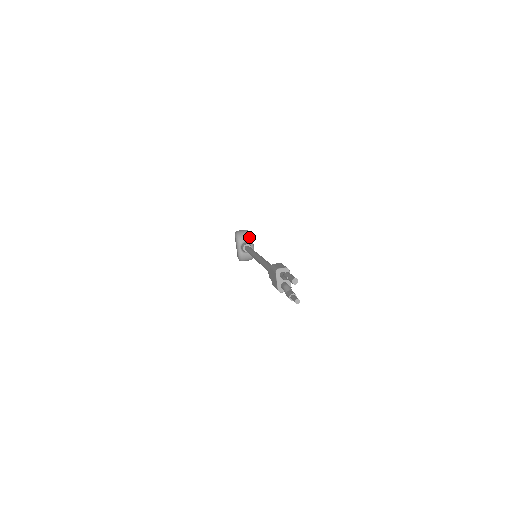
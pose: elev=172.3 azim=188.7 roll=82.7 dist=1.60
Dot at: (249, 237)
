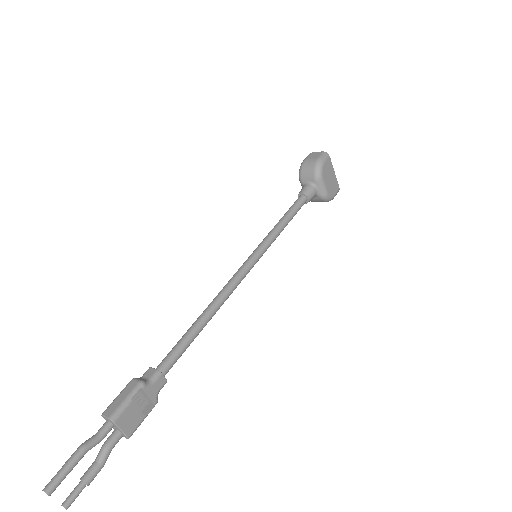
Dot at: (314, 175)
